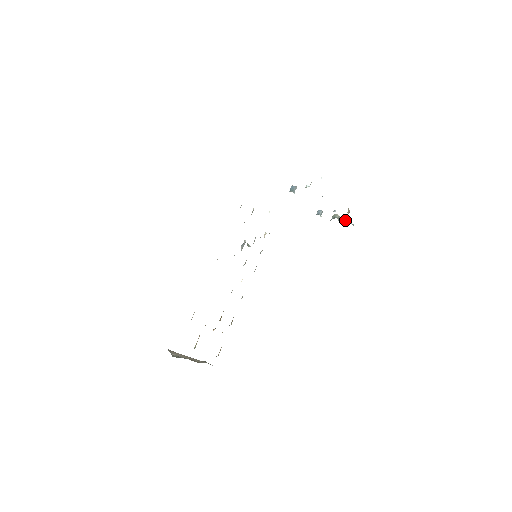
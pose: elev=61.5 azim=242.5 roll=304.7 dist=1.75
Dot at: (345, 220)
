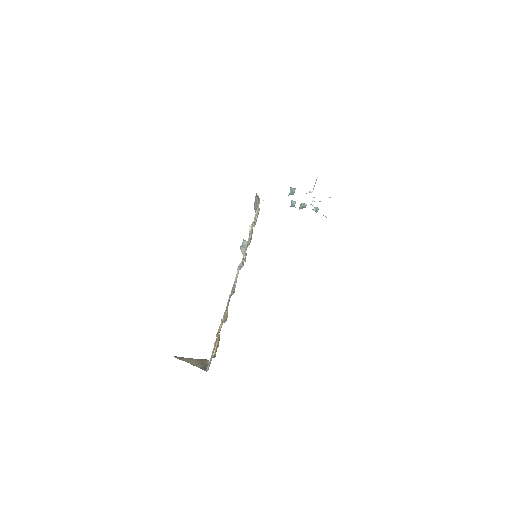
Dot at: (316, 211)
